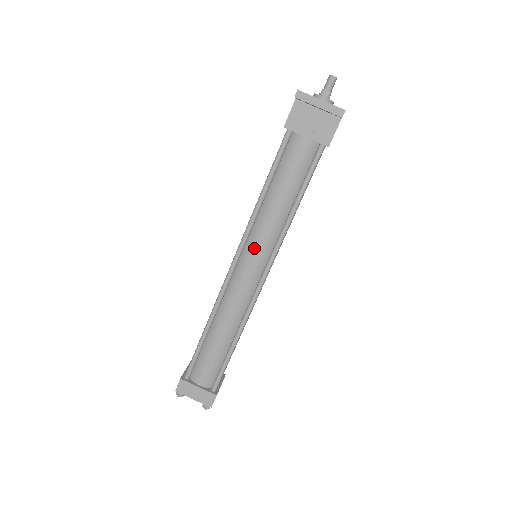
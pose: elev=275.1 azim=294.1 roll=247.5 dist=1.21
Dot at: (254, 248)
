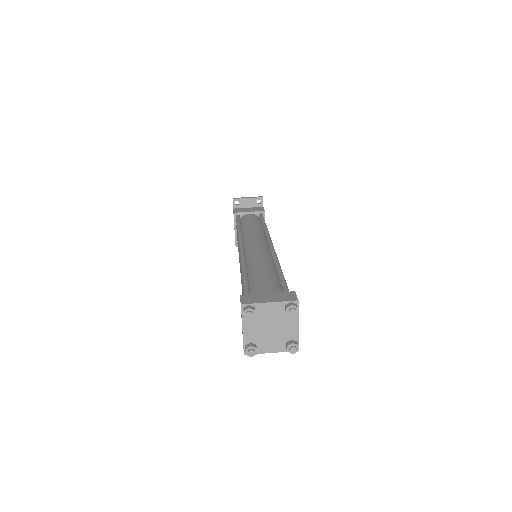
Dot at: (251, 237)
